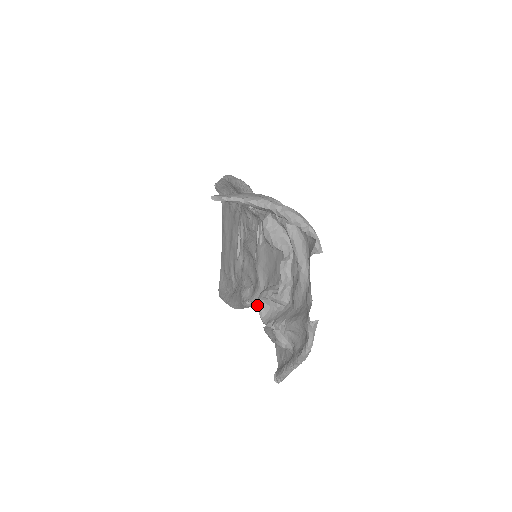
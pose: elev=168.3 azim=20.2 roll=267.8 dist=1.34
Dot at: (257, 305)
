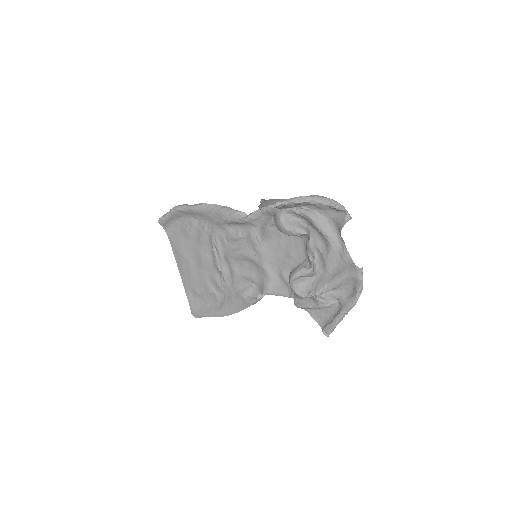
Dot at: (291, 287)
